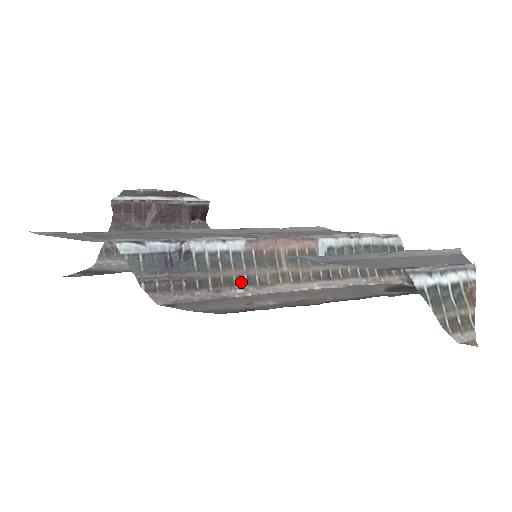
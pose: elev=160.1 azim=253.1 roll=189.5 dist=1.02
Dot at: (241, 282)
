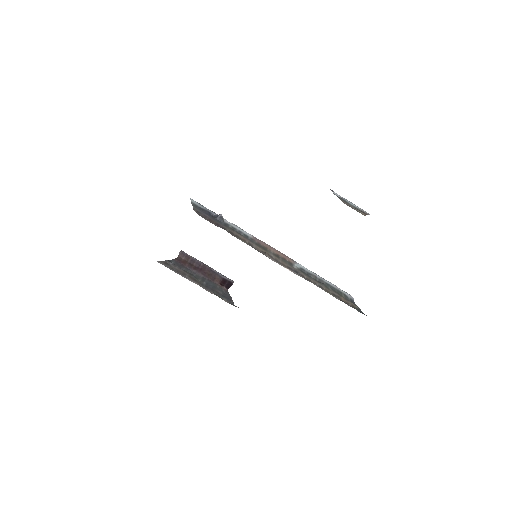
Dot at: (244, 241)
